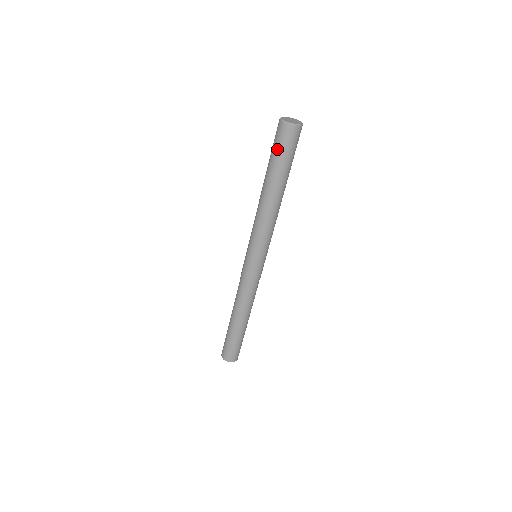
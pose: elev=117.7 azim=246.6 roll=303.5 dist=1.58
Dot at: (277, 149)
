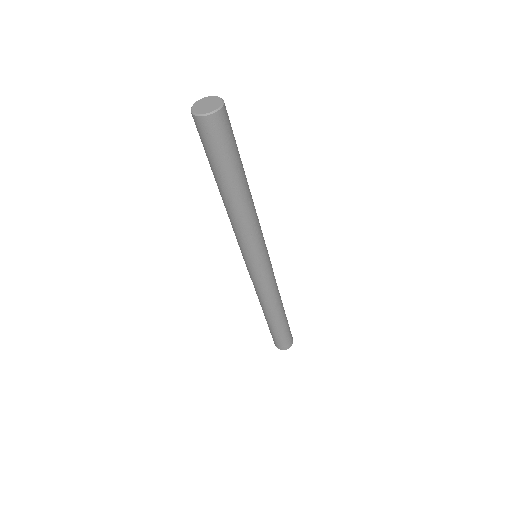
Dot at: (216, 150)
